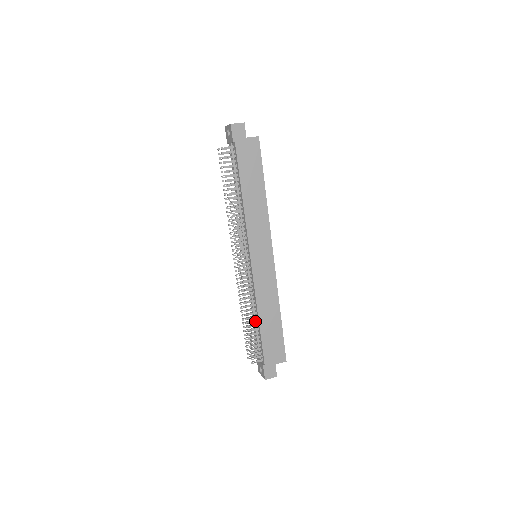
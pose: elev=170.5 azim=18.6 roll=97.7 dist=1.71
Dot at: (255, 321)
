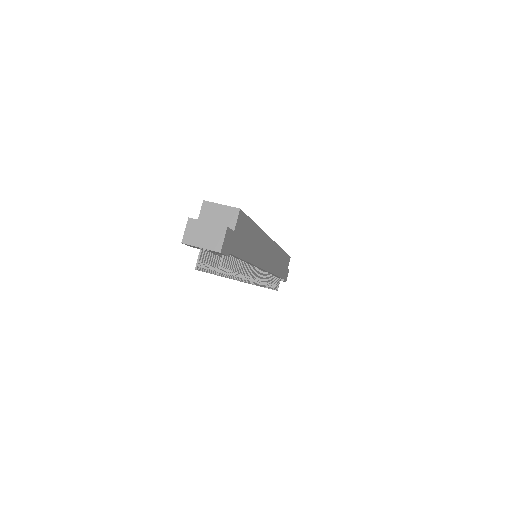
Dot at: (273, 278)
